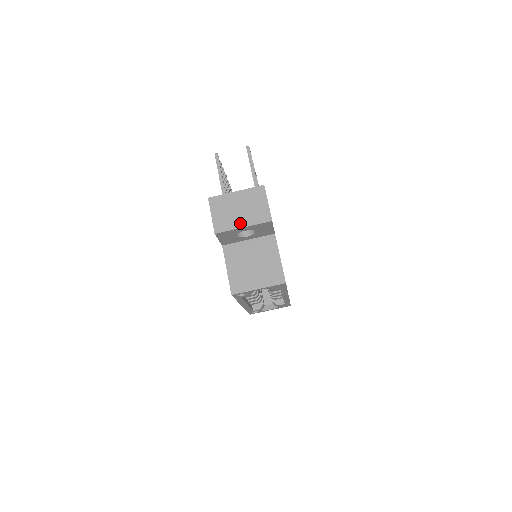
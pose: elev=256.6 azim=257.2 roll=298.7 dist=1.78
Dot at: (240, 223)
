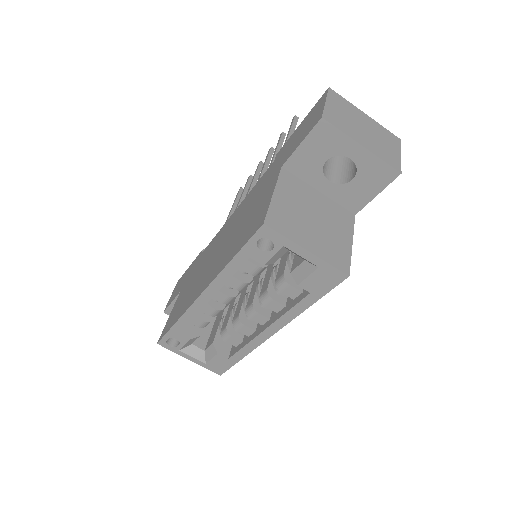
Dot at: (360, 139)
